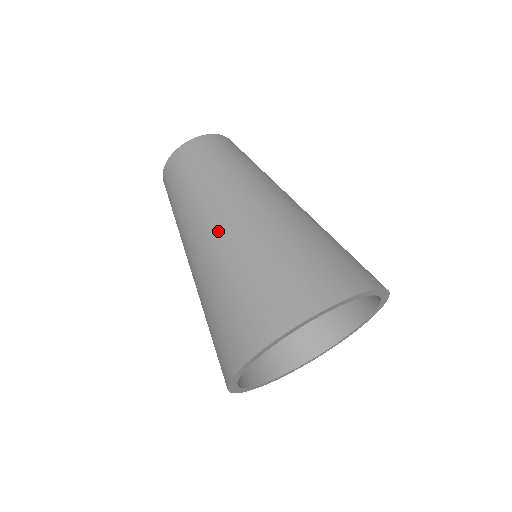
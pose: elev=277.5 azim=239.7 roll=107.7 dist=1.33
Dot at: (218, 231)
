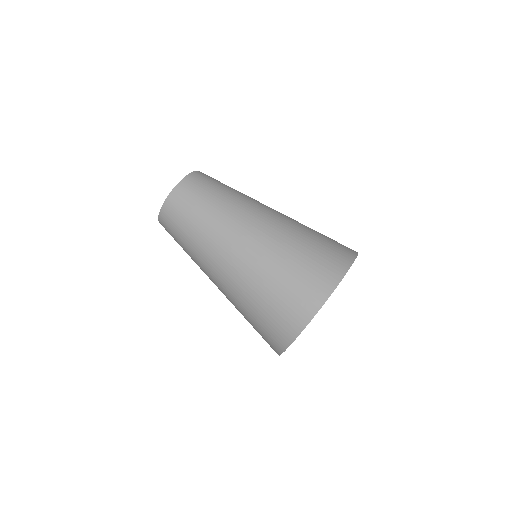
Dot at: (265, 221)
